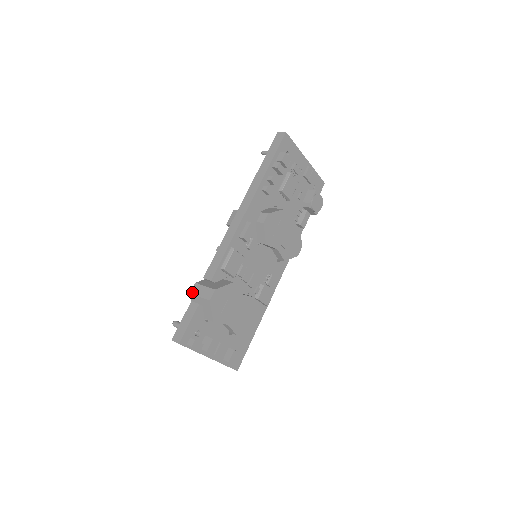
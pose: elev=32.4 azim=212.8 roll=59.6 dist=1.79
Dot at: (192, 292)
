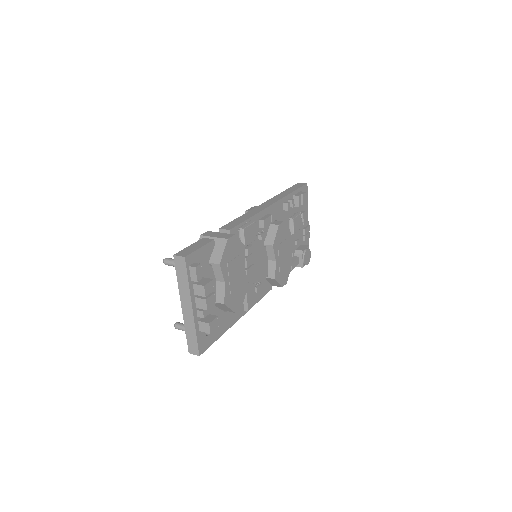
Dot at: (204, 234)
